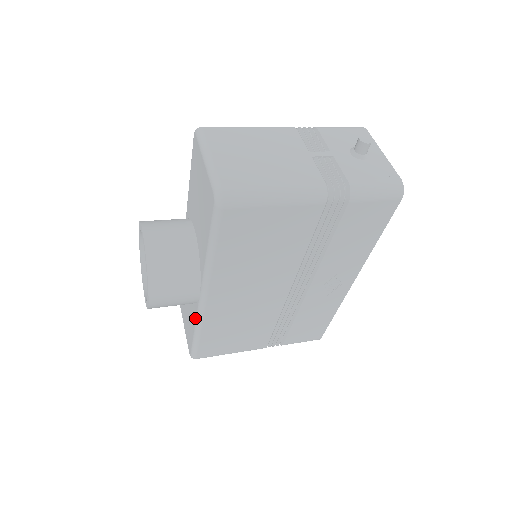
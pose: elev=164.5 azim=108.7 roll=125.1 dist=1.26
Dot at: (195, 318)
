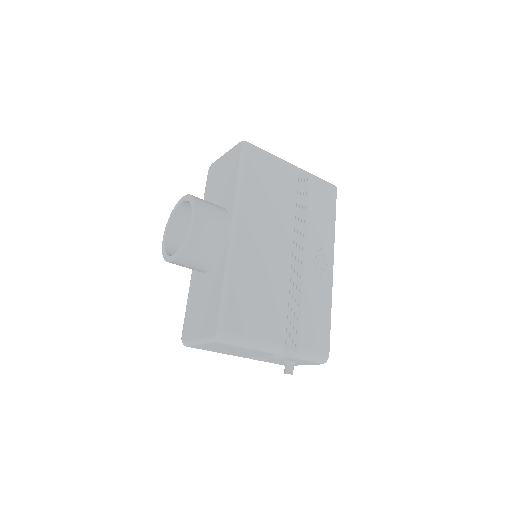
Dot at: (224, 266)
